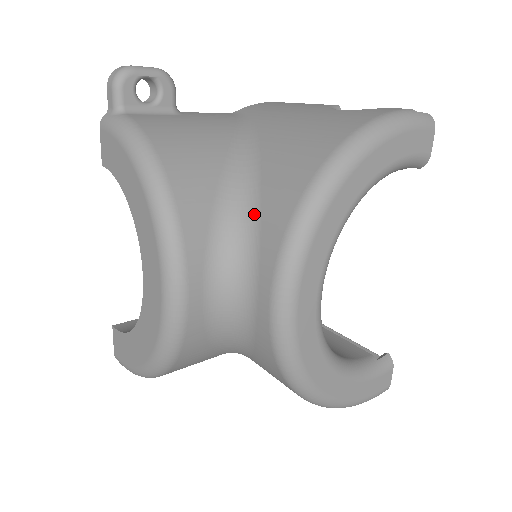
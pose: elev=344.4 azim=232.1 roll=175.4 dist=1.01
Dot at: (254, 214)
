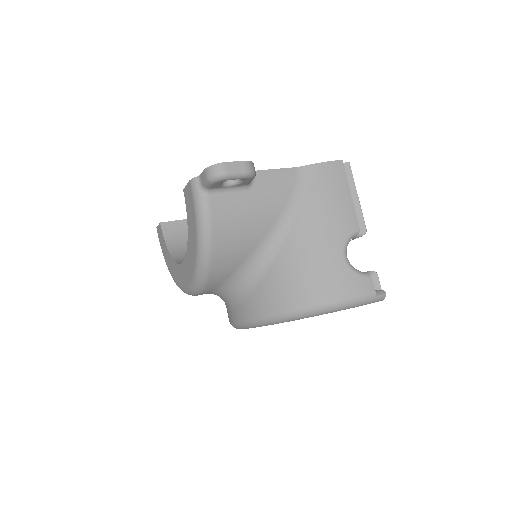
Dot at: (251, 288)
